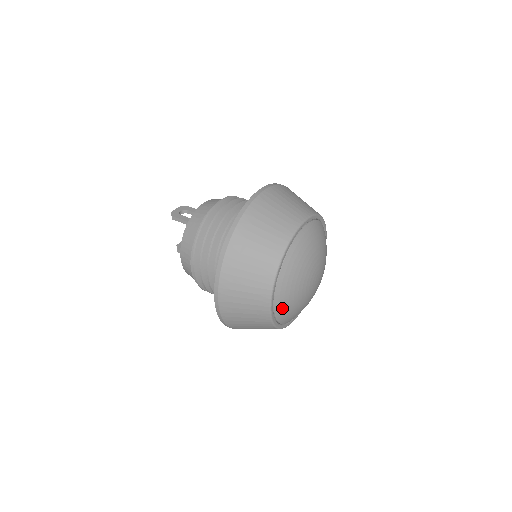
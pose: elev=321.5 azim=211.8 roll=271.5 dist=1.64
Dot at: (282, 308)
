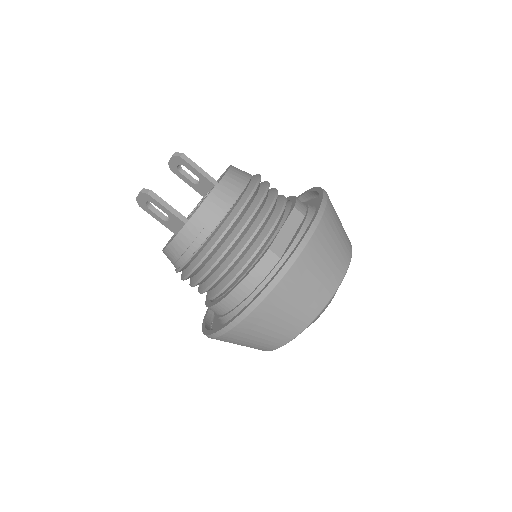
Dot at: occluded
